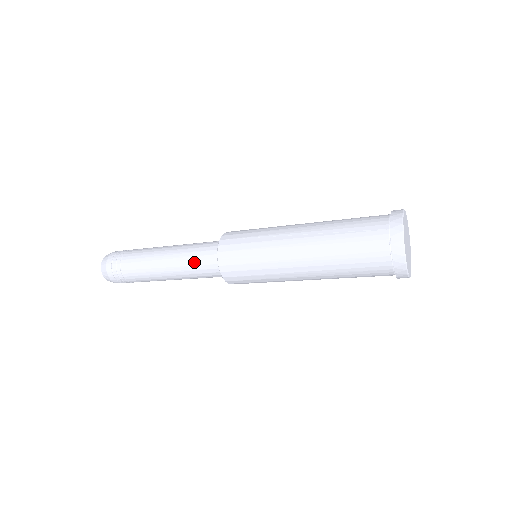
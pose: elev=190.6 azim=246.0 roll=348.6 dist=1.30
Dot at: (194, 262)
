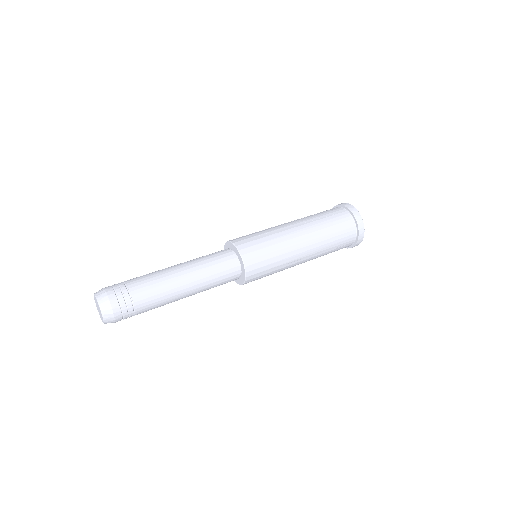
Dot at: occluded
